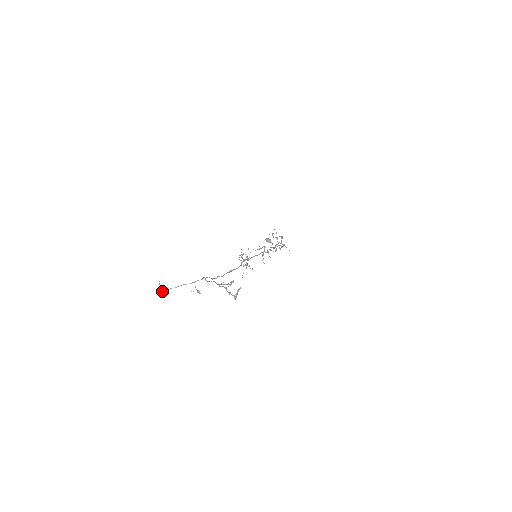
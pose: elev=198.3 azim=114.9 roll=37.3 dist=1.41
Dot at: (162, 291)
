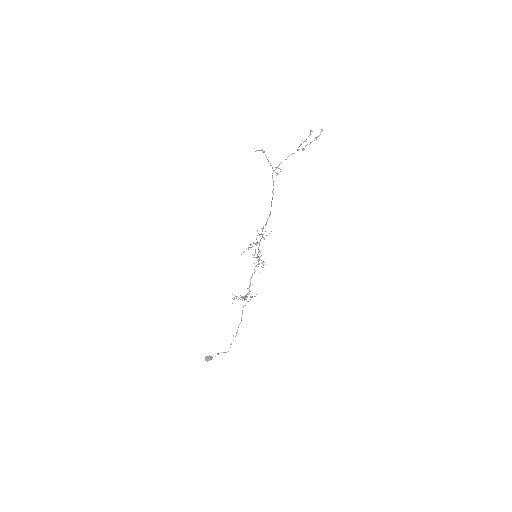
Dot at: occluded
